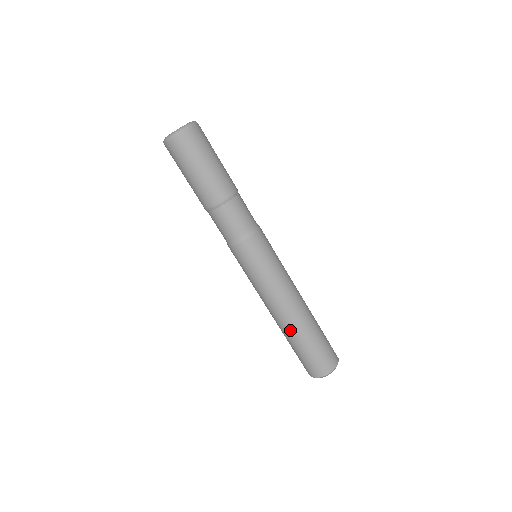
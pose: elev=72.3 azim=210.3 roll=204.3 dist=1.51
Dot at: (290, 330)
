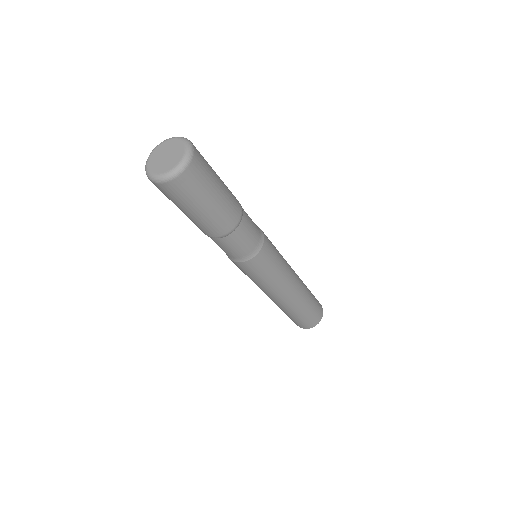
Dot at: (283, 308)
